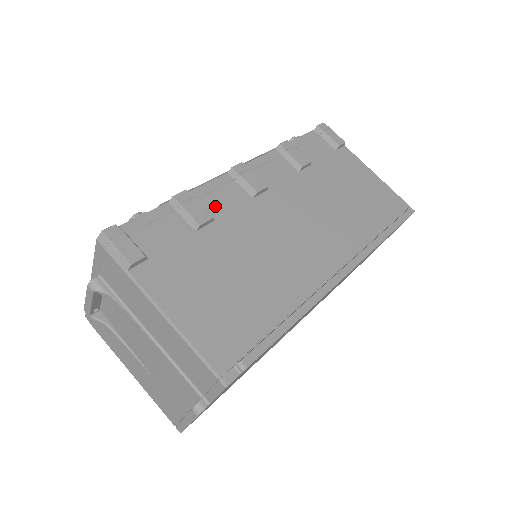
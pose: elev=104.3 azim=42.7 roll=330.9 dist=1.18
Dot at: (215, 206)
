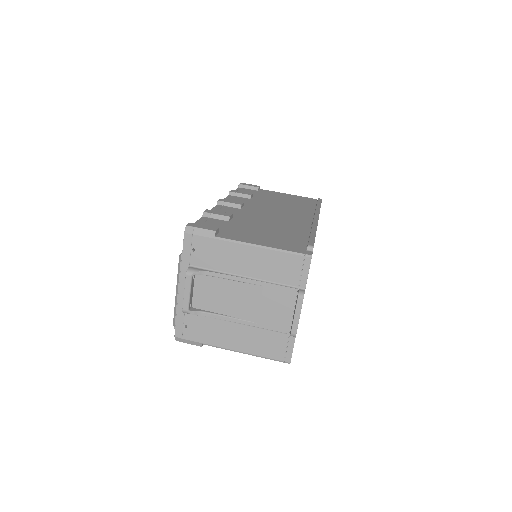
Dot at: occluded
